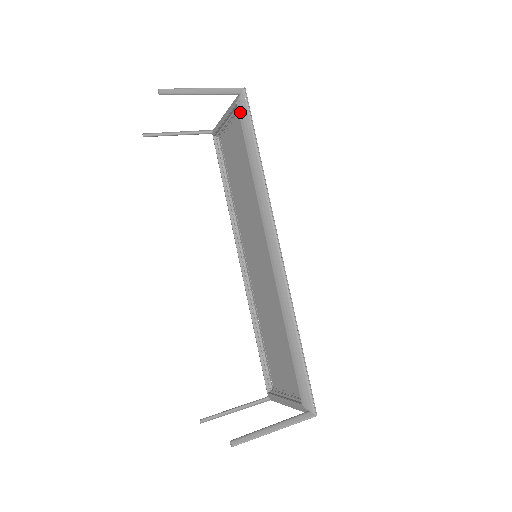
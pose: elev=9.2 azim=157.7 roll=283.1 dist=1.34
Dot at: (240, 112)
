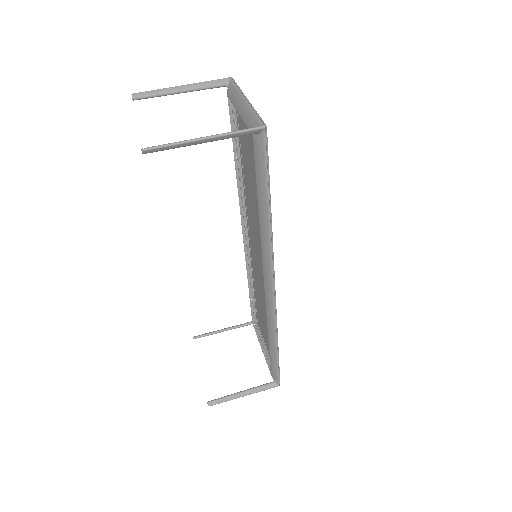
Dot at: (255, 150)
